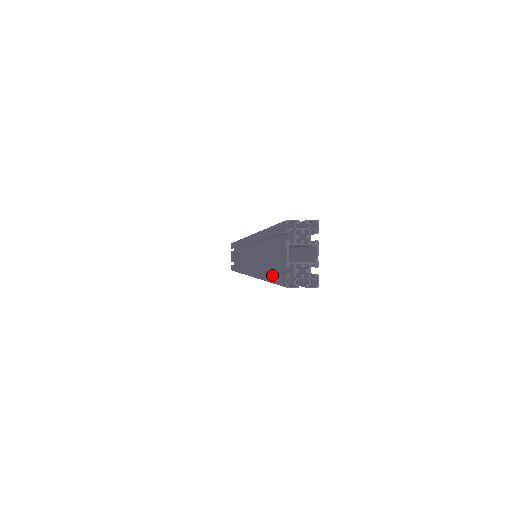
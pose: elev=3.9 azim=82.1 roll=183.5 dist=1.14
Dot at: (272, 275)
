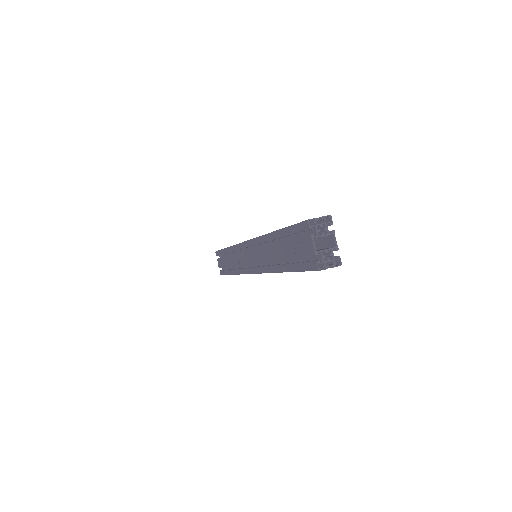
Dot at: (296, 265)
